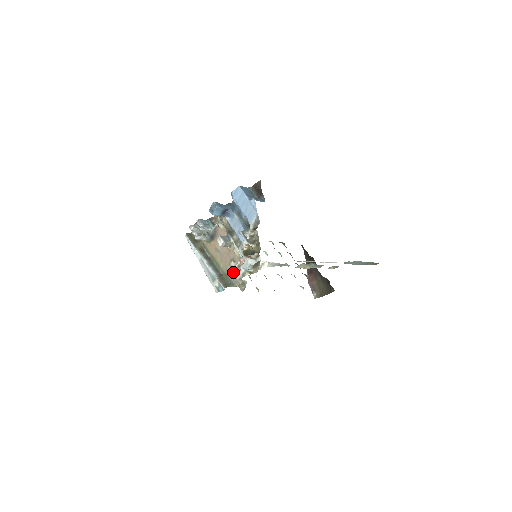
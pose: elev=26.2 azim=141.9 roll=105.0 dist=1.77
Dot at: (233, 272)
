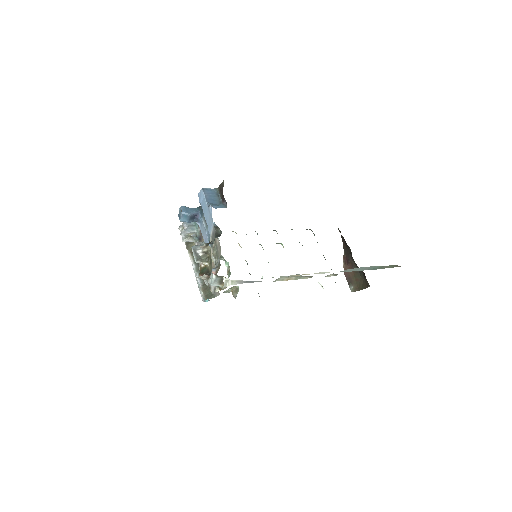
Dot at: occluded
